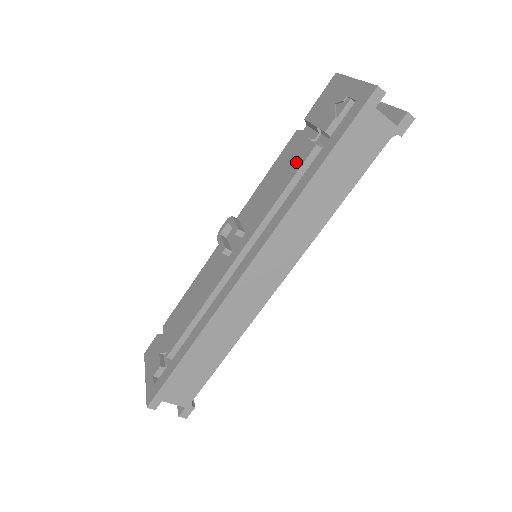
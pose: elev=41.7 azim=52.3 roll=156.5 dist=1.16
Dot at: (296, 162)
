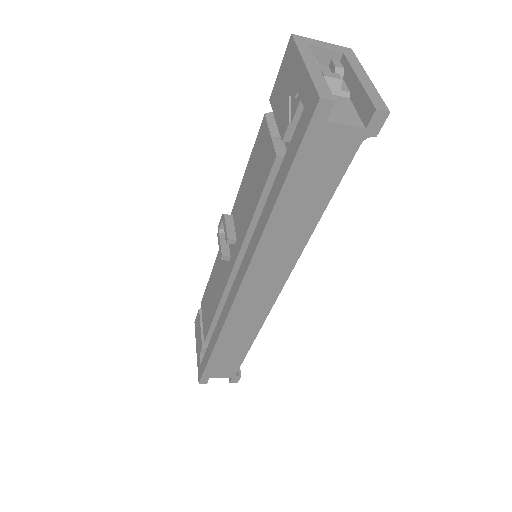
Dot at: (264, 170)
